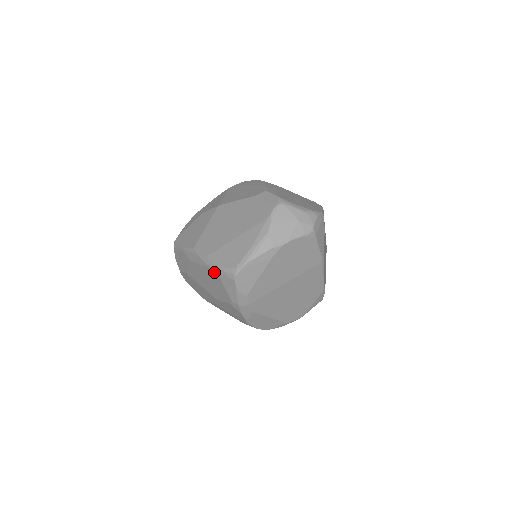
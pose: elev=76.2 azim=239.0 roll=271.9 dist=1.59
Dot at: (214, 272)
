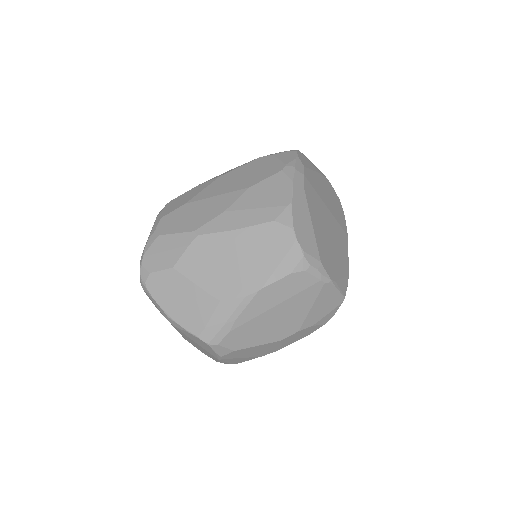
Dot at: (265, 157)
